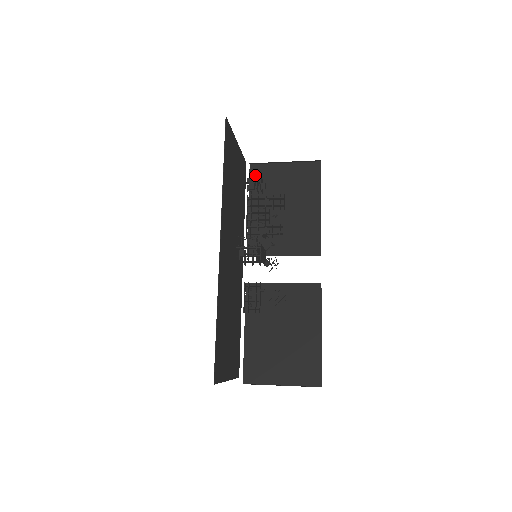
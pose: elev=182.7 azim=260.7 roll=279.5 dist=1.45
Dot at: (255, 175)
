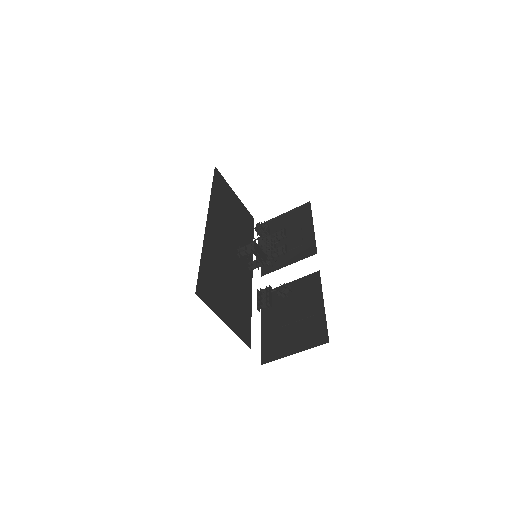
Dot at: occluded
